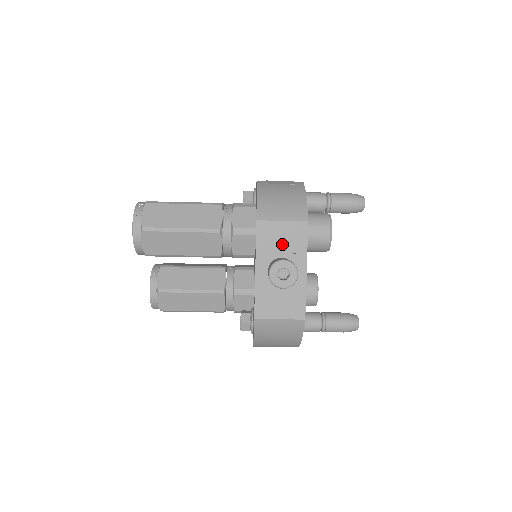
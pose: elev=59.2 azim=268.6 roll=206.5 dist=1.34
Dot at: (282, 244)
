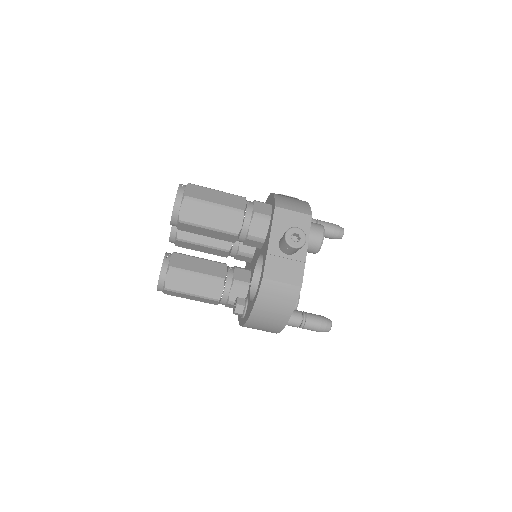
Dot at: occluded
